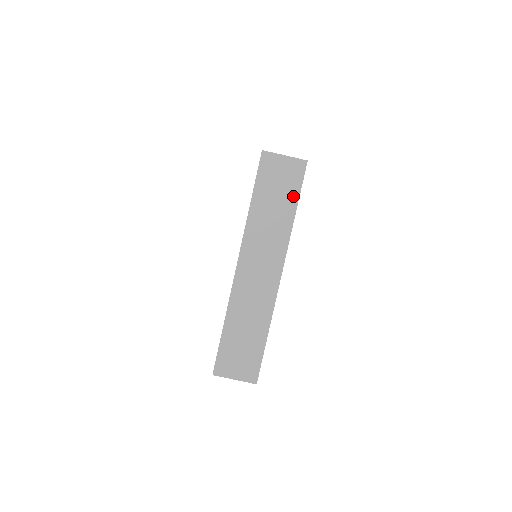
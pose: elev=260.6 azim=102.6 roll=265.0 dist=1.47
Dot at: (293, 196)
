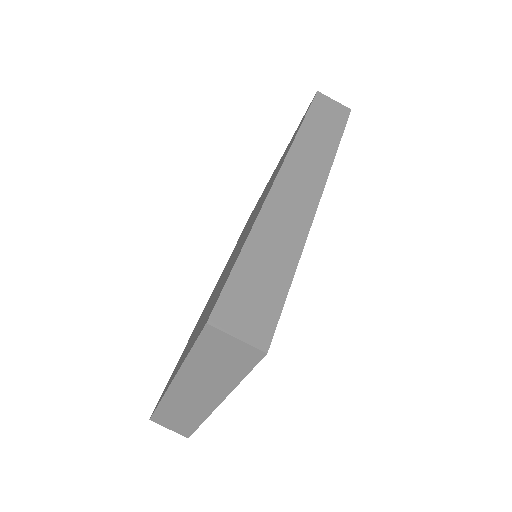
Dot at: (241, 369)
